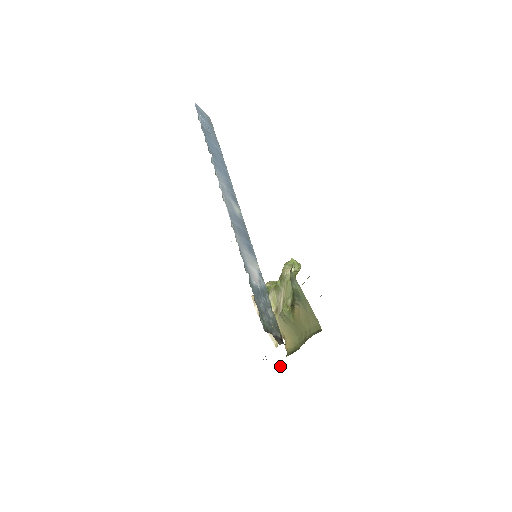
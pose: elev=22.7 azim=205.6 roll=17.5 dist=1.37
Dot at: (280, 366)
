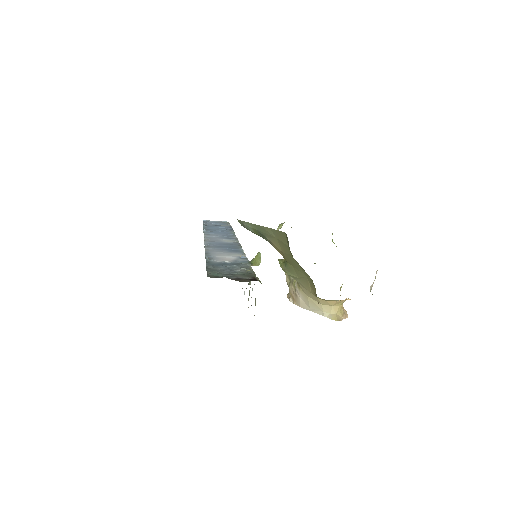
Dot at: occluded
